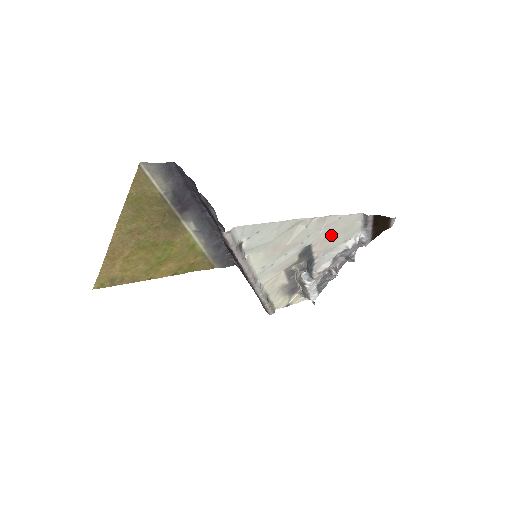
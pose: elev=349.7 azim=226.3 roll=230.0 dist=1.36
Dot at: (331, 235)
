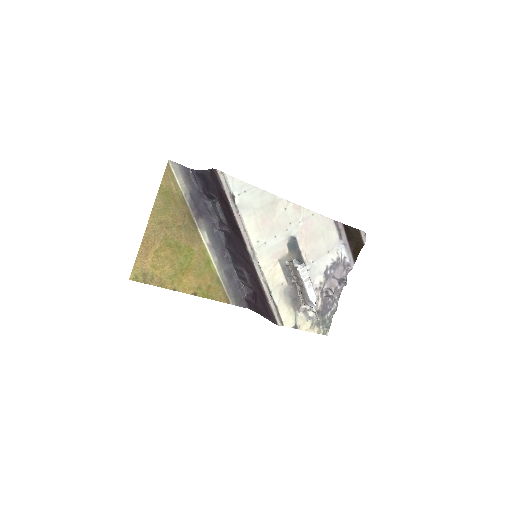
Dot at: (311, 235)
